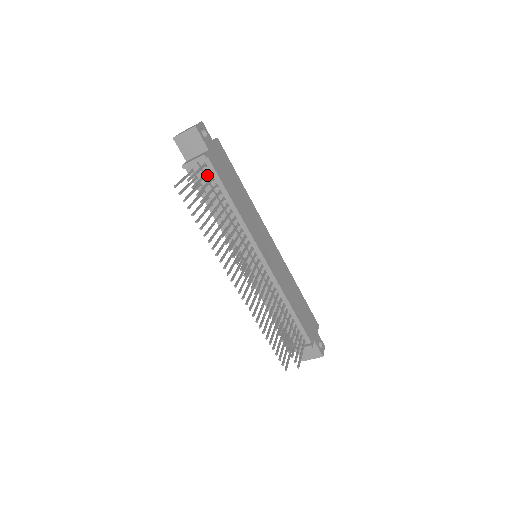
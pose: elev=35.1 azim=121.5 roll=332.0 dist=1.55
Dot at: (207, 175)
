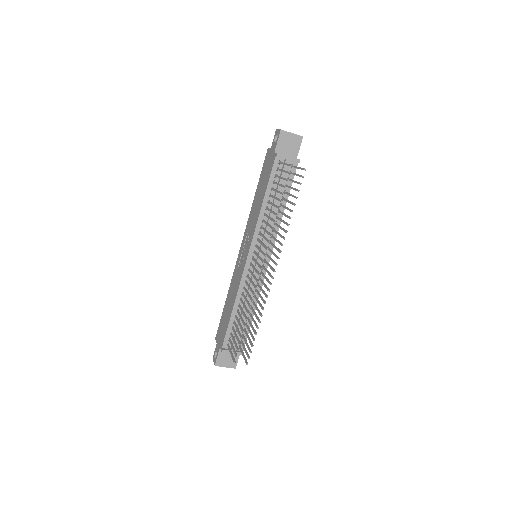
Dot at: (286, 174)
